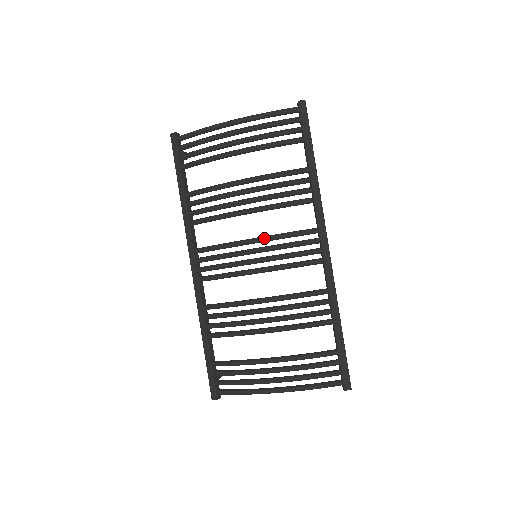
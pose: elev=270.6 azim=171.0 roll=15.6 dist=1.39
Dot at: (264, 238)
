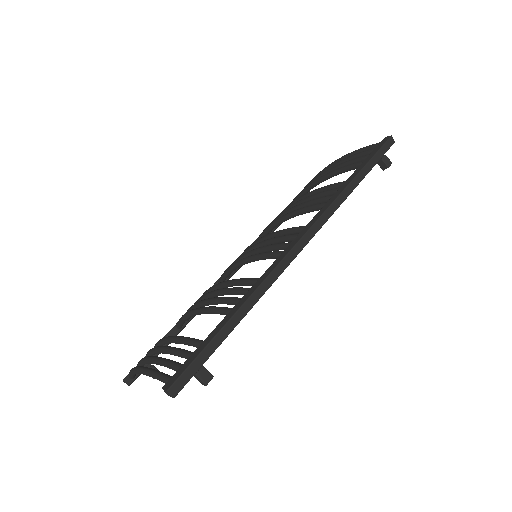
Dot at: (268, 234)
